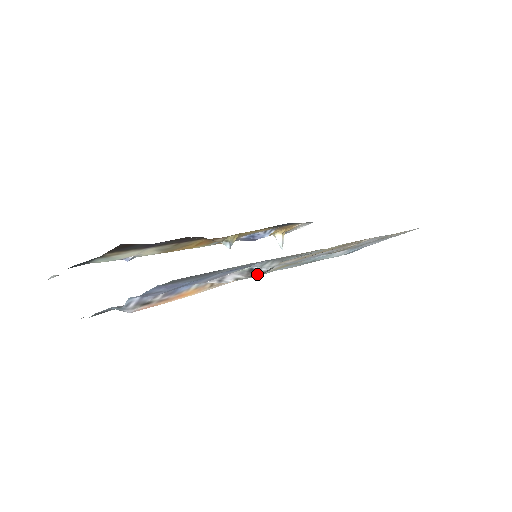
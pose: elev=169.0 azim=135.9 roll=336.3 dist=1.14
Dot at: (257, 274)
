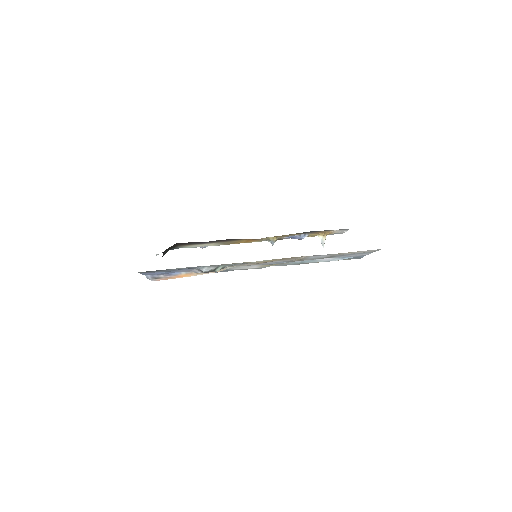
Dot at: occluded
